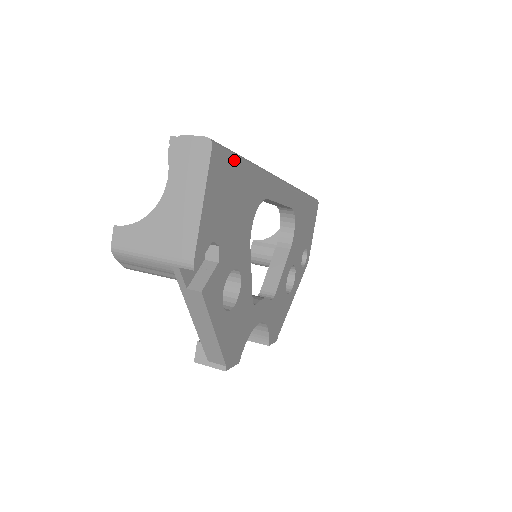
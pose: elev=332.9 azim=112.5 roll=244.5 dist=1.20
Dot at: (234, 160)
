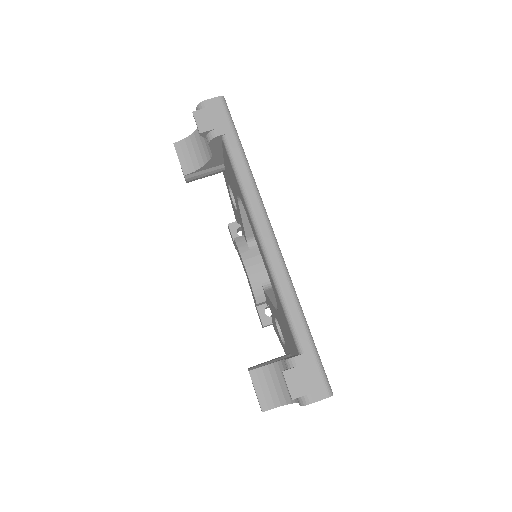
Dot at: (319, 356)
